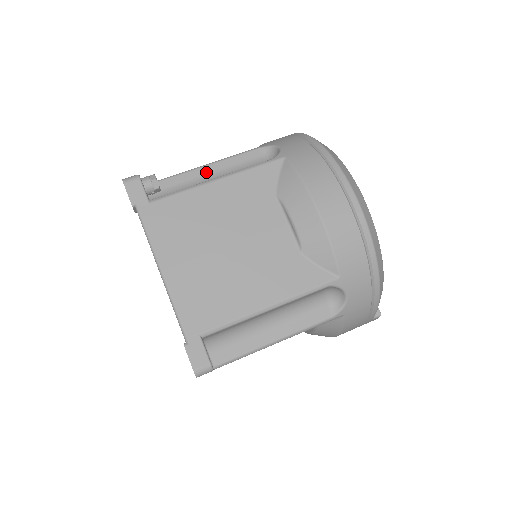
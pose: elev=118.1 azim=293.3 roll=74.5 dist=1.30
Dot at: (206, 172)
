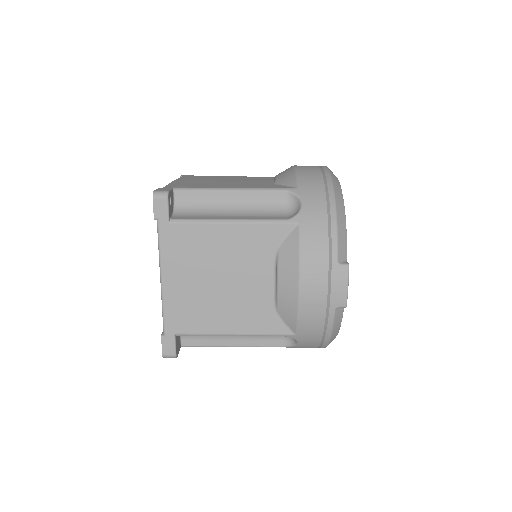
Dot at: occluded
